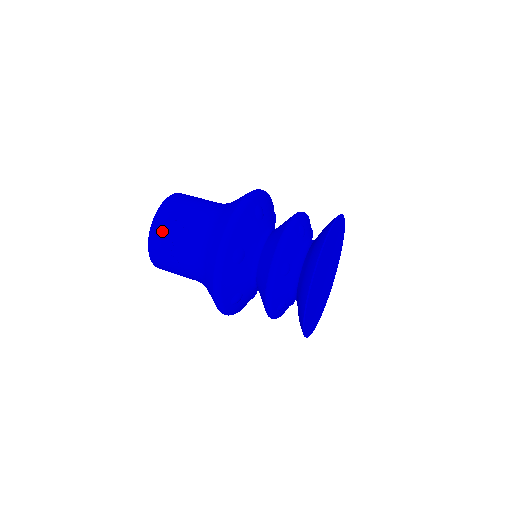
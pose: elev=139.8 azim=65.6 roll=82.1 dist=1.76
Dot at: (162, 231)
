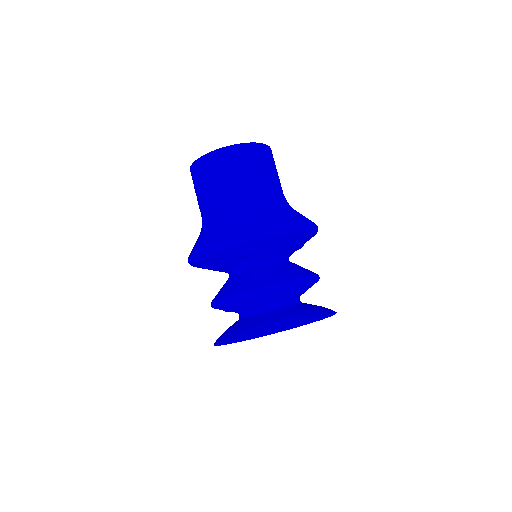
Dot at: (226, 162)
